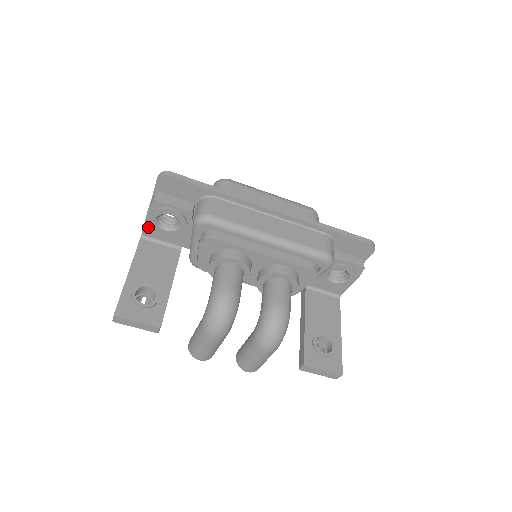
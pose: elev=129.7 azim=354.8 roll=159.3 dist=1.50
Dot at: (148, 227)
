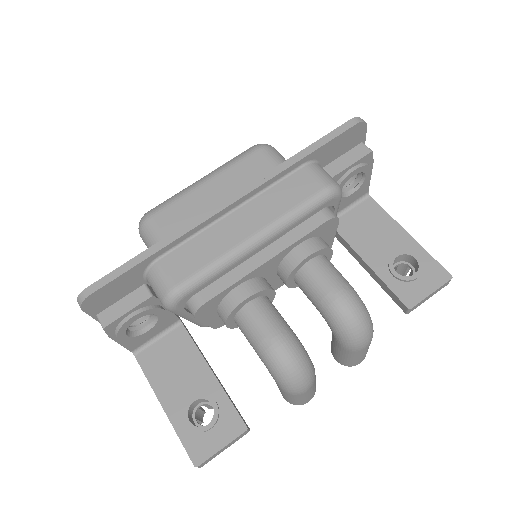
Dot at: (129, 344)
